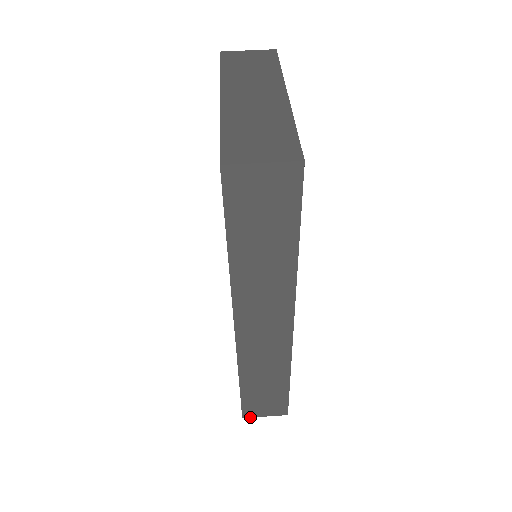
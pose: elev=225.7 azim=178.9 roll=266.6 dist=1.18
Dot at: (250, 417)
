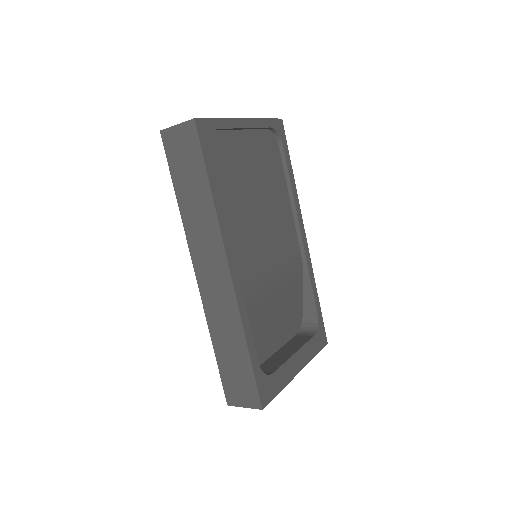
Dot at: occluded
